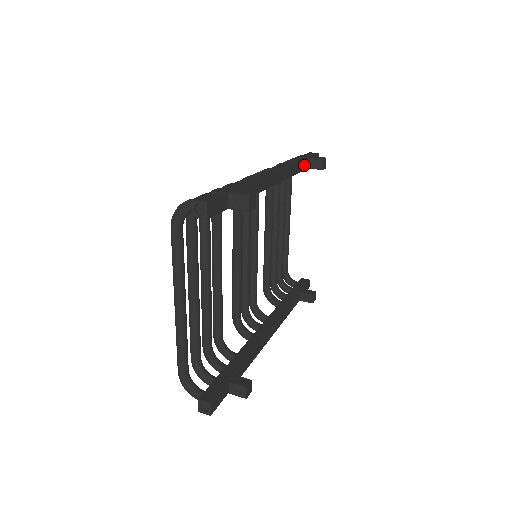
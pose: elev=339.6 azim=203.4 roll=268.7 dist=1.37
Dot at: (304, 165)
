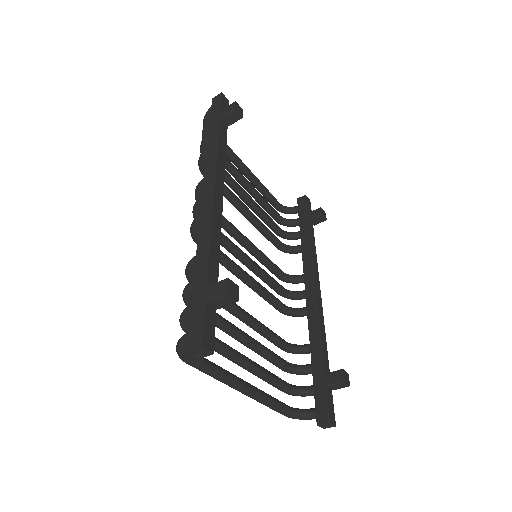
Dot at: (223, 132)
